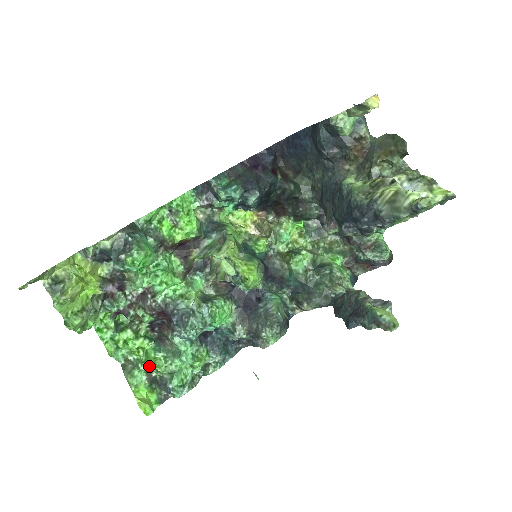
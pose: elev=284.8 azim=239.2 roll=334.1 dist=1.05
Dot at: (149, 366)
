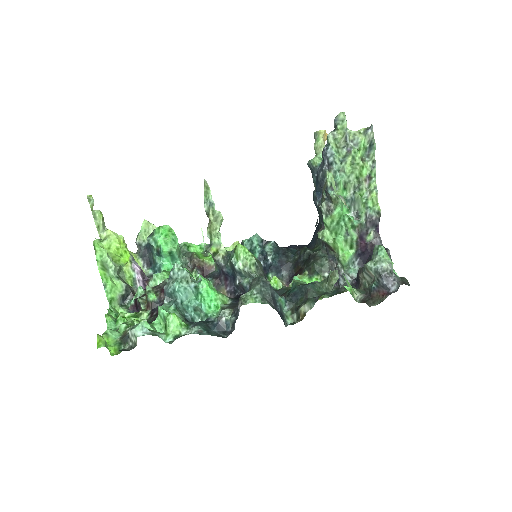
Dot at: (130, 326)
